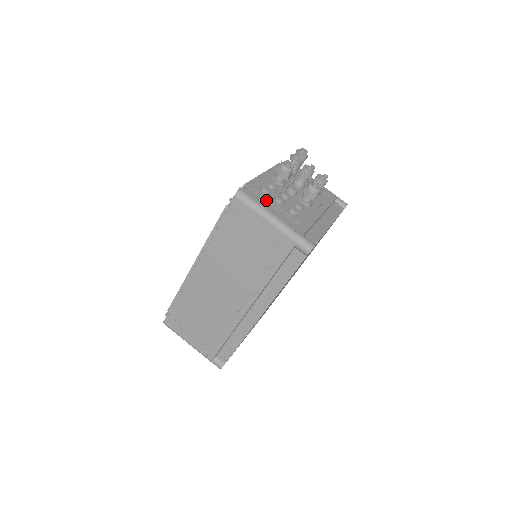
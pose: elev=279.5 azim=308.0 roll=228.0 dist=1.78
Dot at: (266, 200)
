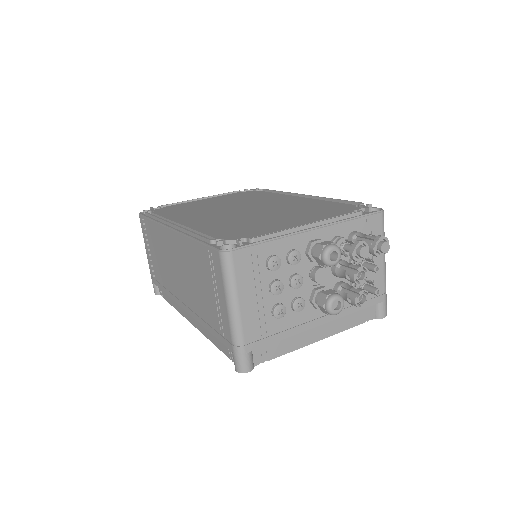
Dot at: (255, 280)
